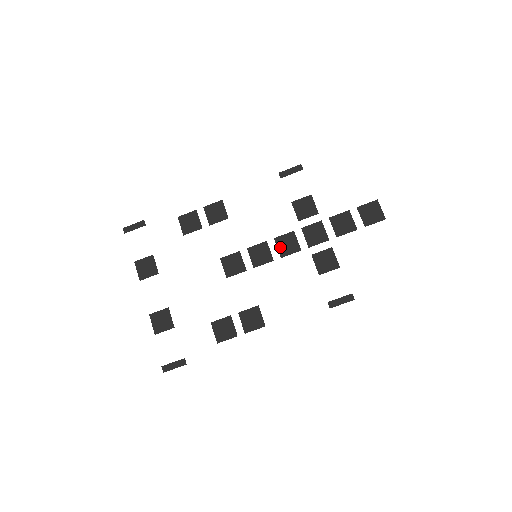
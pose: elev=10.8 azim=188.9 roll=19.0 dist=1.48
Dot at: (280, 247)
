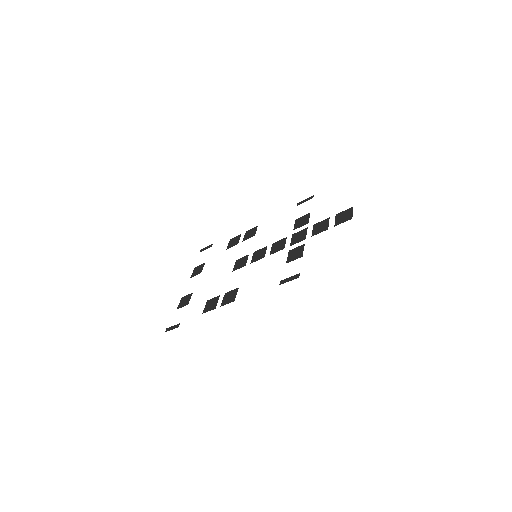
Dot at: (273, 248)
